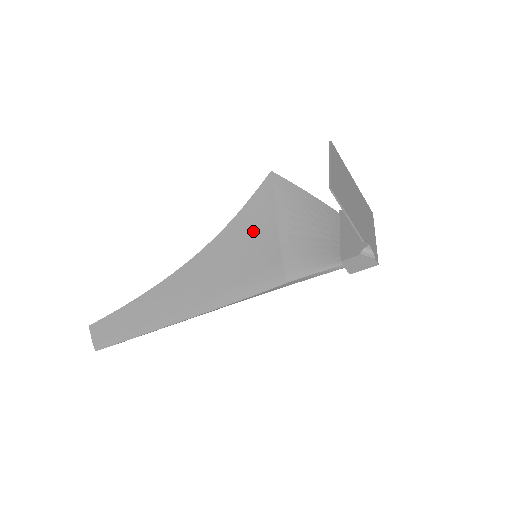
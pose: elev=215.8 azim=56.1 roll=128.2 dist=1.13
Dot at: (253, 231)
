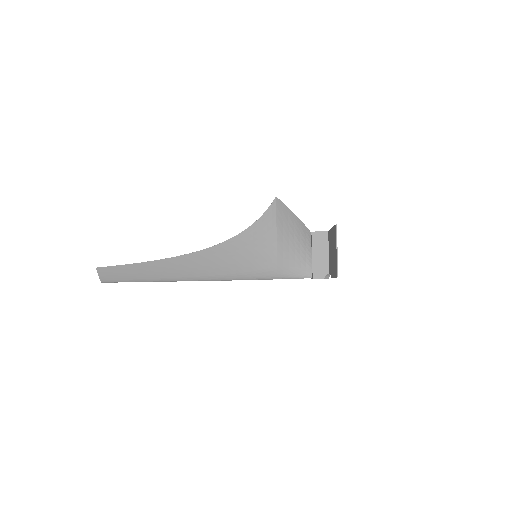
Dot at: (259, 243)
